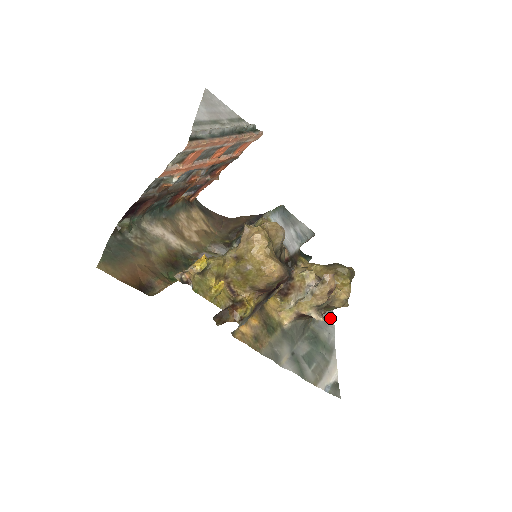
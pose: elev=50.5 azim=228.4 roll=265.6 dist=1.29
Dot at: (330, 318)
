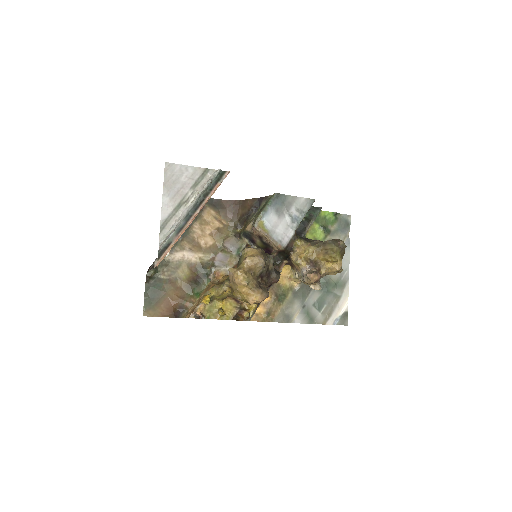
Dot at: (345, 252)
